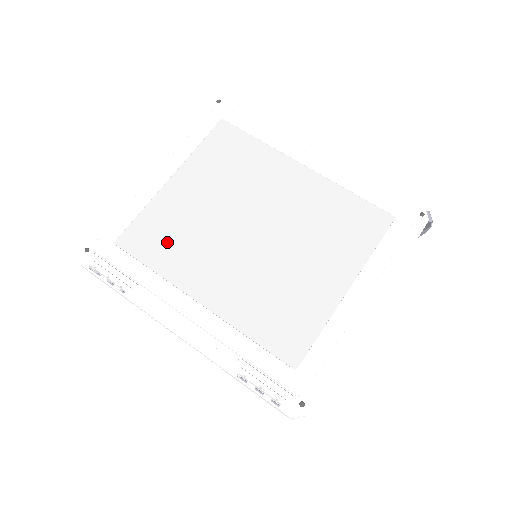
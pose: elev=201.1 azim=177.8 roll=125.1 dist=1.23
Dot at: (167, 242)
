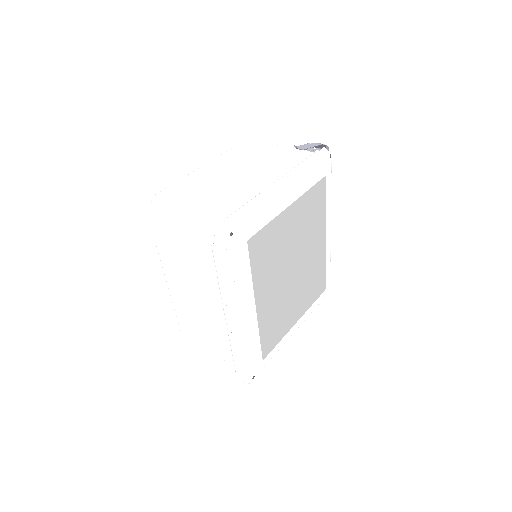
Dot at: (266, 256)
